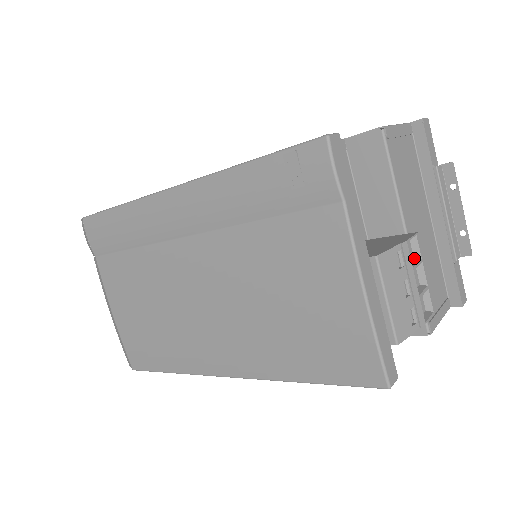
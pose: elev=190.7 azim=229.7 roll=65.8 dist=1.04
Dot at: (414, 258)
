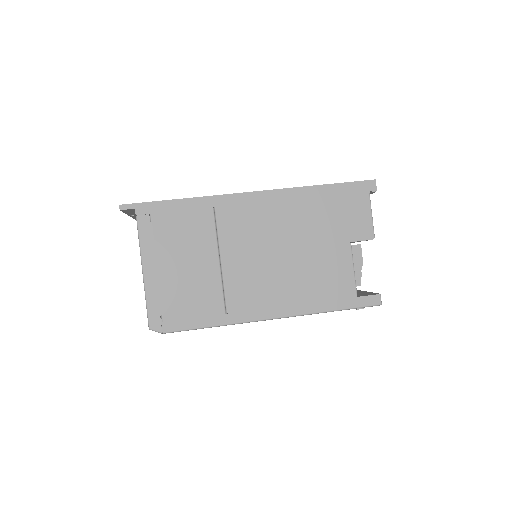
Dot at: occluded
